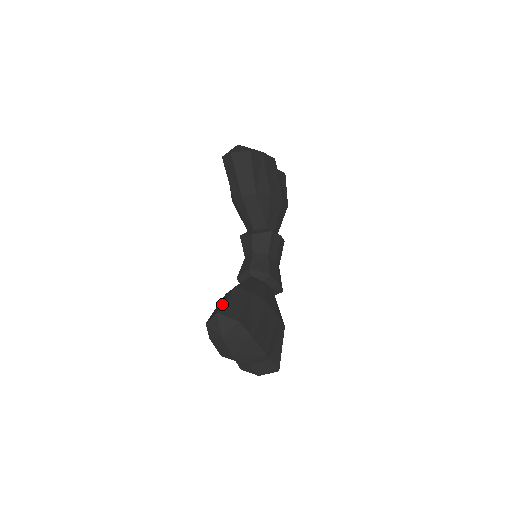
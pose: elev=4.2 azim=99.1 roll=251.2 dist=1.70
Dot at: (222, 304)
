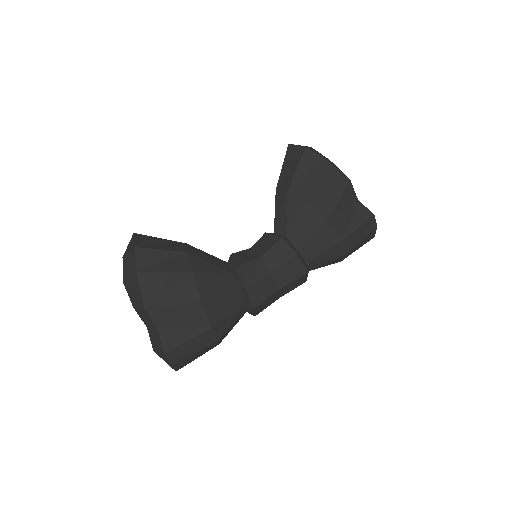
Dot at: occluded
